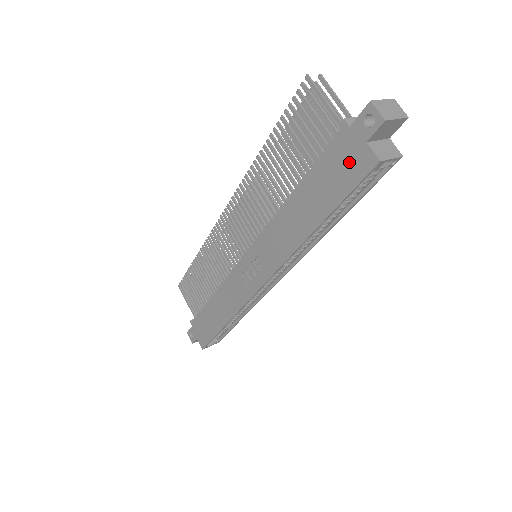
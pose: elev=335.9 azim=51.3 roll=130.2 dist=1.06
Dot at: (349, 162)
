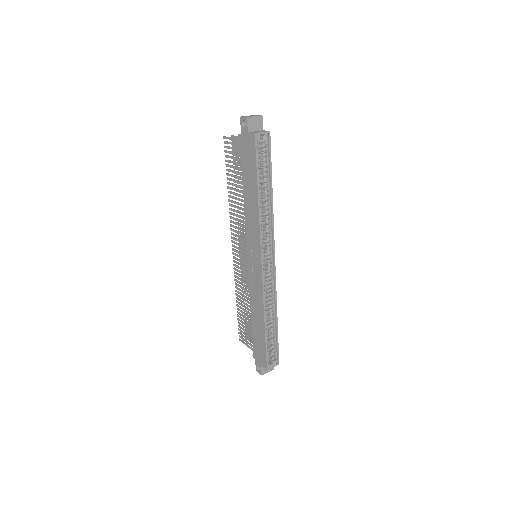
Dot at: (249, 148)
